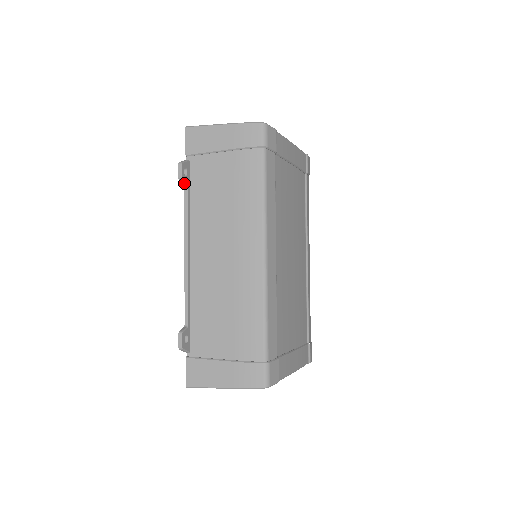
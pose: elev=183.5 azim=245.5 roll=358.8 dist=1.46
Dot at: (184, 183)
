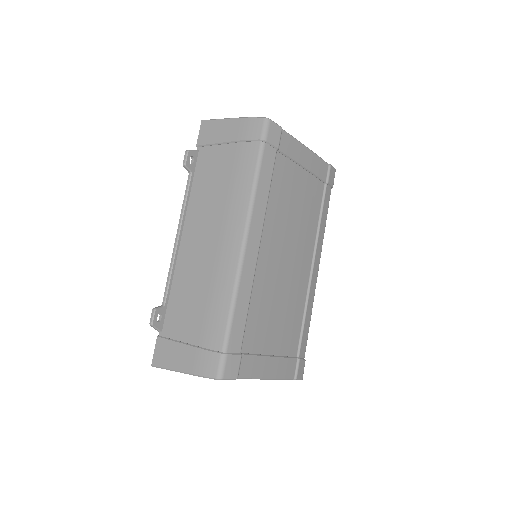
Dot at: (188, 170)
